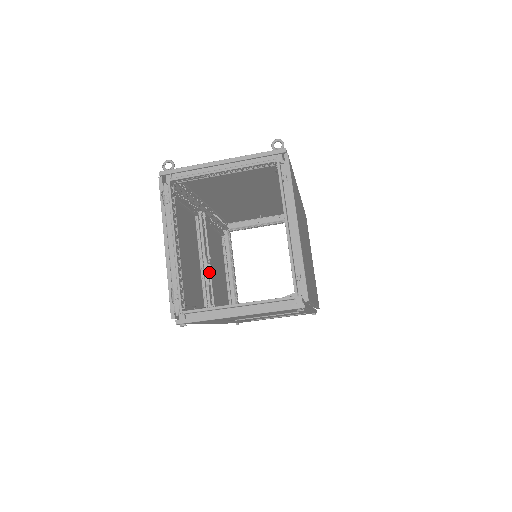
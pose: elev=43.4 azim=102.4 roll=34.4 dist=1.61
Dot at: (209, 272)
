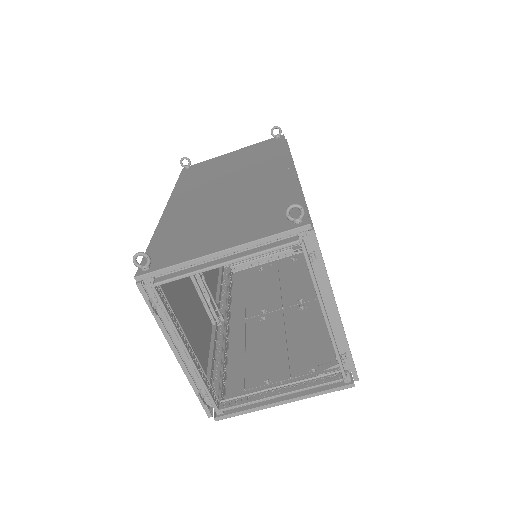
Dot at: occluded
